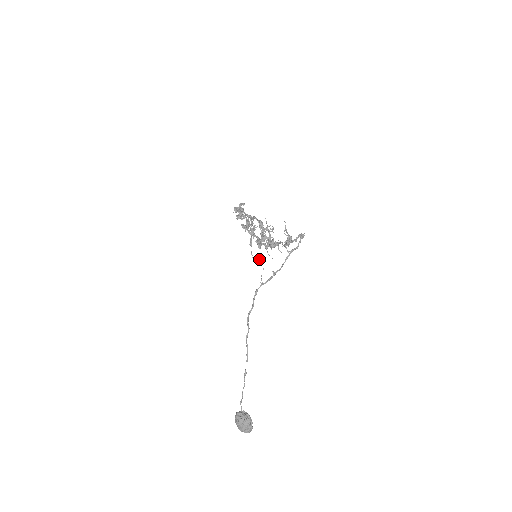
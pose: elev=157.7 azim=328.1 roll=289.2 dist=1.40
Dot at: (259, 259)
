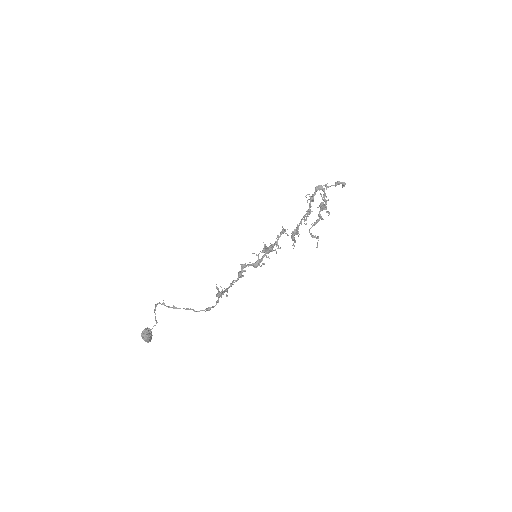
Dot at: (318, 238)
